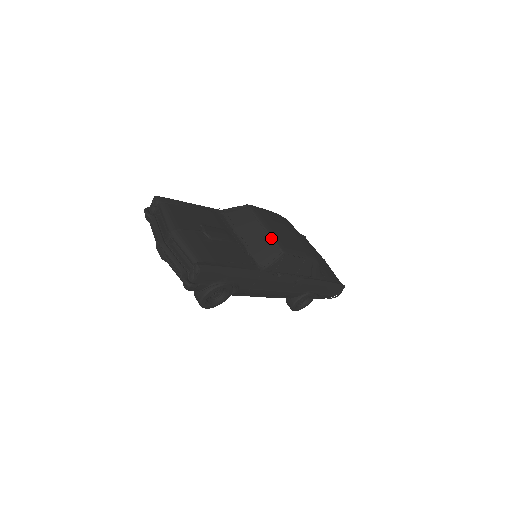
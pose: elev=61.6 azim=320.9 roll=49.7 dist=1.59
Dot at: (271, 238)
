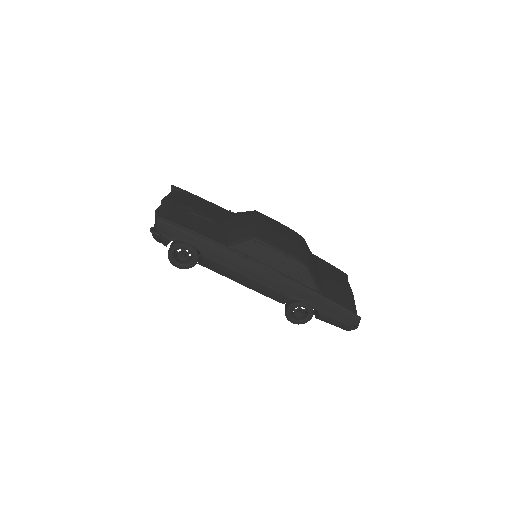
Dot at: (251, 228)
